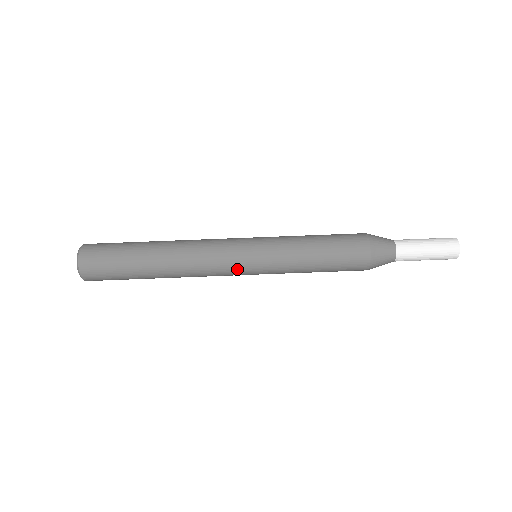
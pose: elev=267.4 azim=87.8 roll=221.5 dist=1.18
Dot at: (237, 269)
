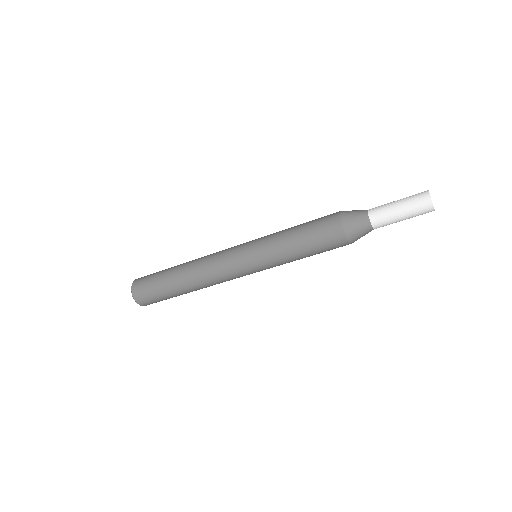
Dot at: (240, 271)
